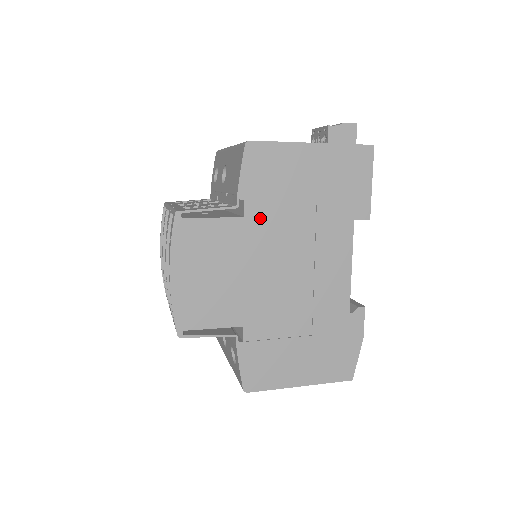
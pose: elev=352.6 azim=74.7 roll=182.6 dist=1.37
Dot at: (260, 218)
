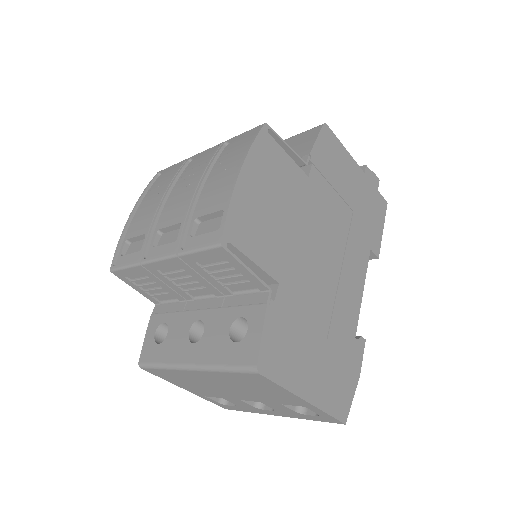
Dot at: (318, 189)
